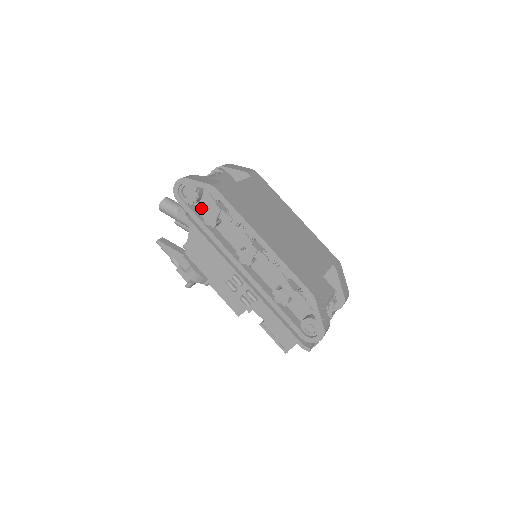
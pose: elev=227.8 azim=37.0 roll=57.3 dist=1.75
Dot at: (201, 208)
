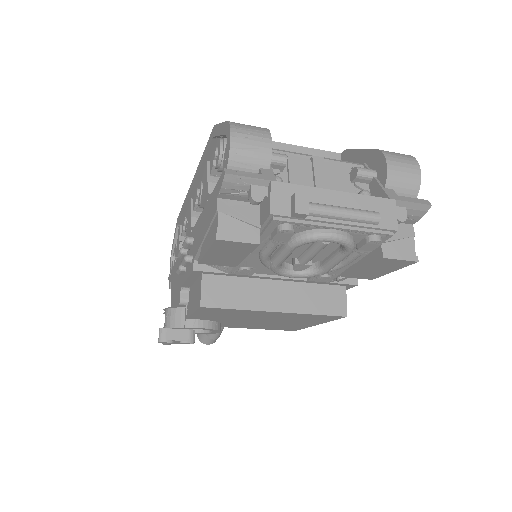
Dot at: occluded
